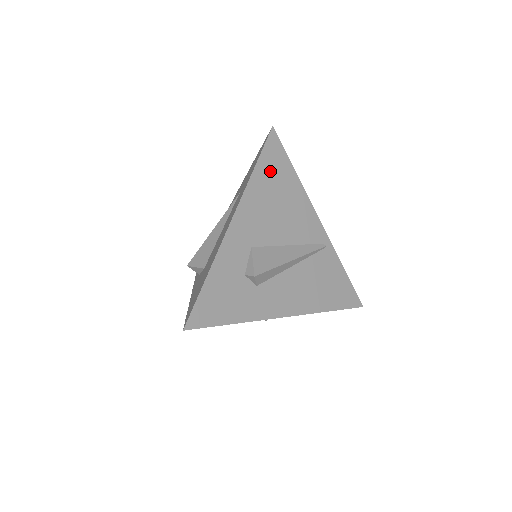
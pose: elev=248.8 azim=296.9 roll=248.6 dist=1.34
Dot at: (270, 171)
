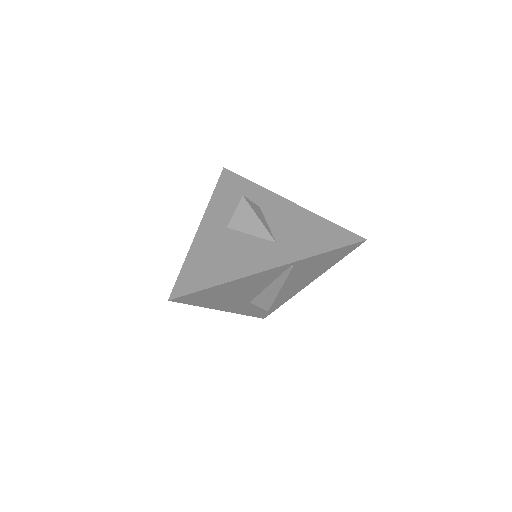
Dot at: (205, 299)
